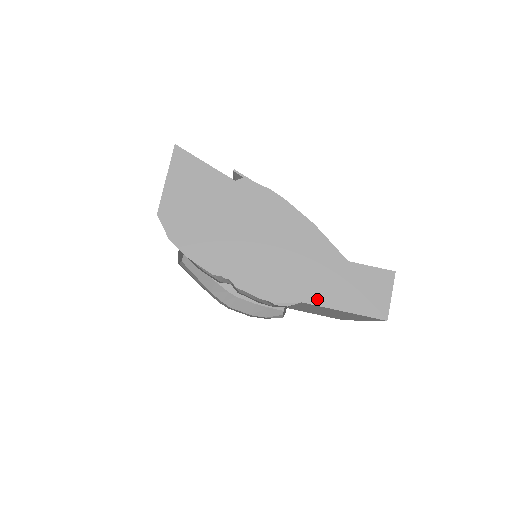
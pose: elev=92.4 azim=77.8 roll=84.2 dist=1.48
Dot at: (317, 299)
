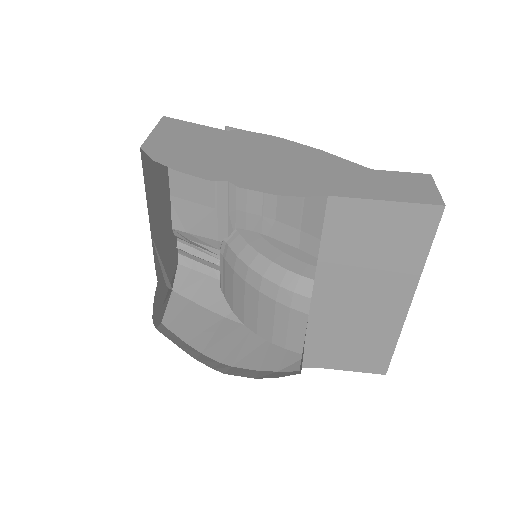
Dot at: (347, 193)
